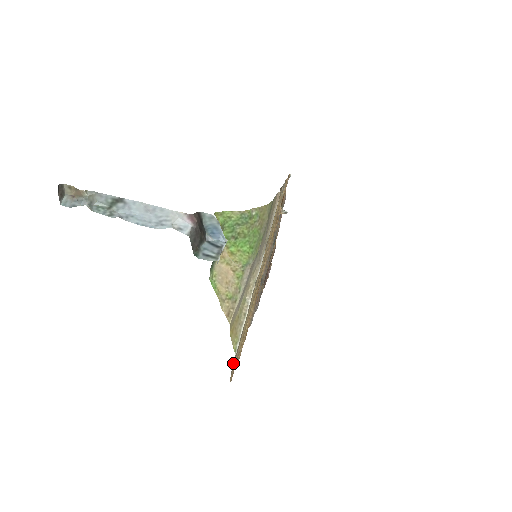
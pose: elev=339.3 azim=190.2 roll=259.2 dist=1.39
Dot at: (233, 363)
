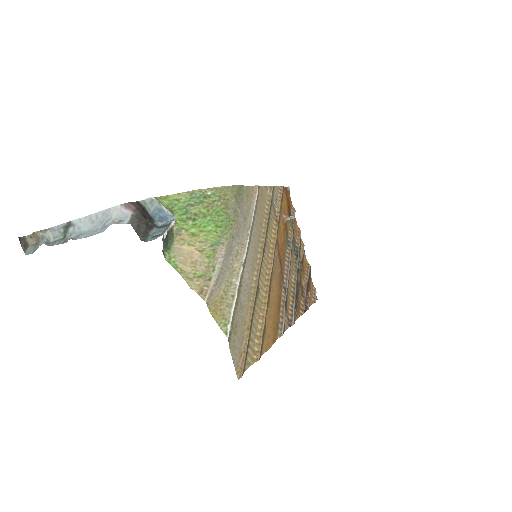
Dot at: (233, 352)
